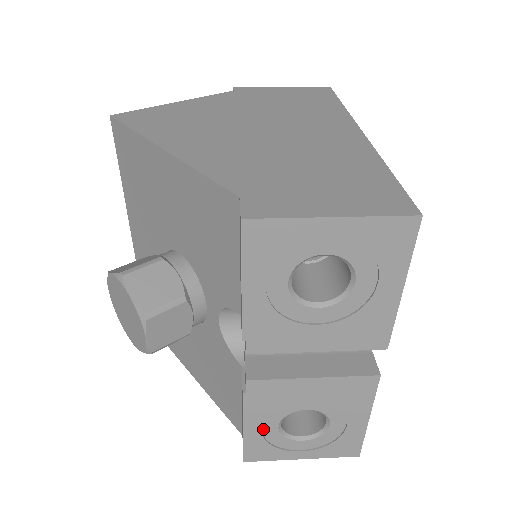
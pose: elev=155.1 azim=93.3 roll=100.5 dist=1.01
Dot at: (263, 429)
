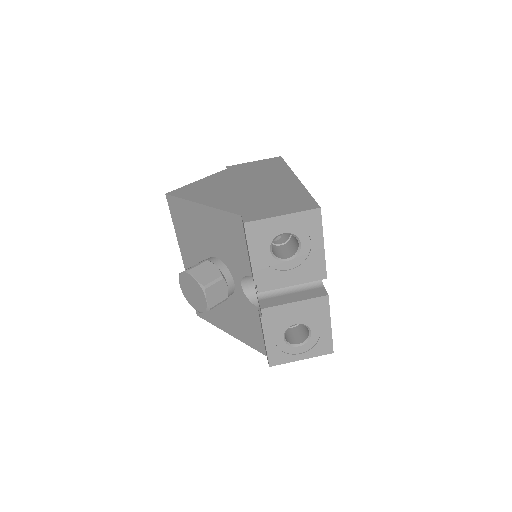
Dot at: (276, 341)
